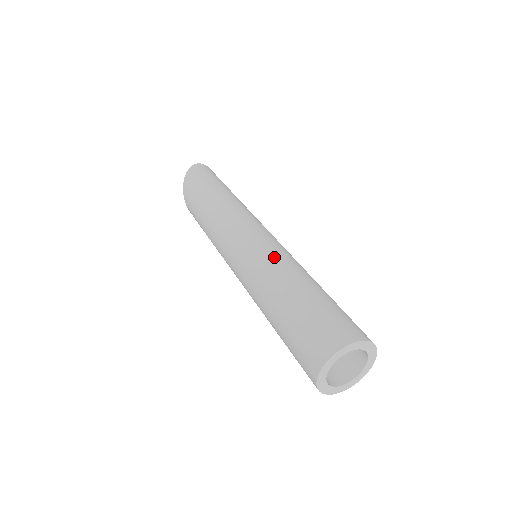
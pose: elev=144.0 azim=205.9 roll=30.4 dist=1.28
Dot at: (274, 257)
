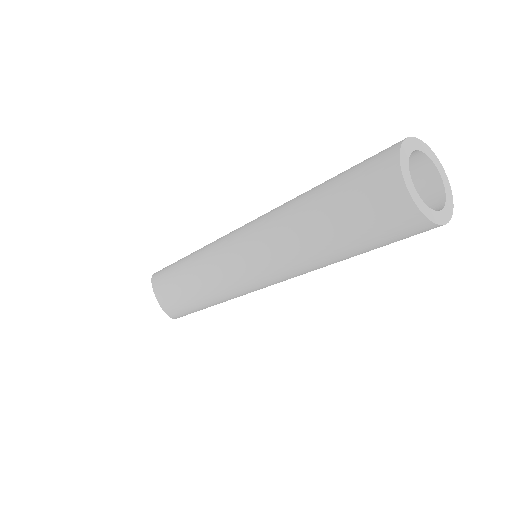
Dot at: occluded
